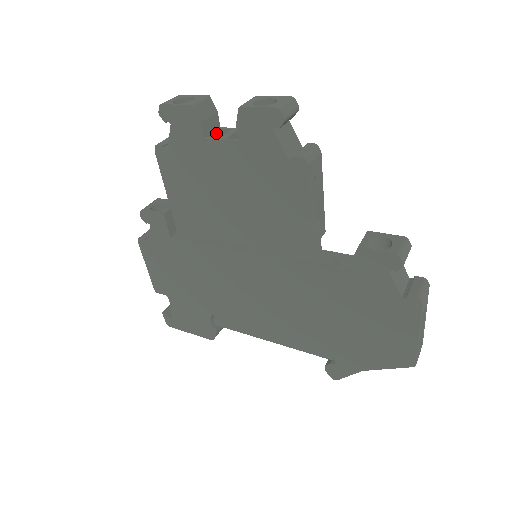
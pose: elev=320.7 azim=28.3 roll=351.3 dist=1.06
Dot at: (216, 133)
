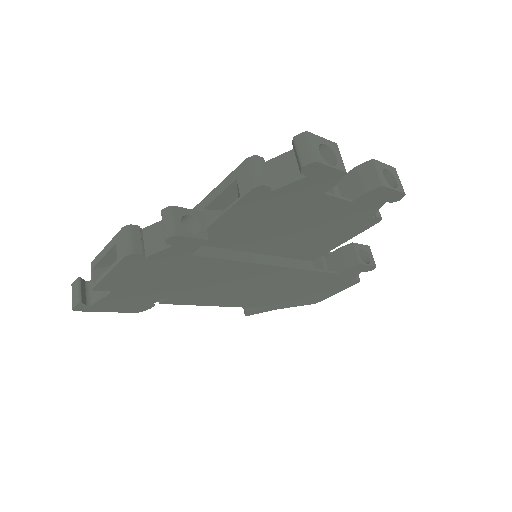
Dot at: occluded
